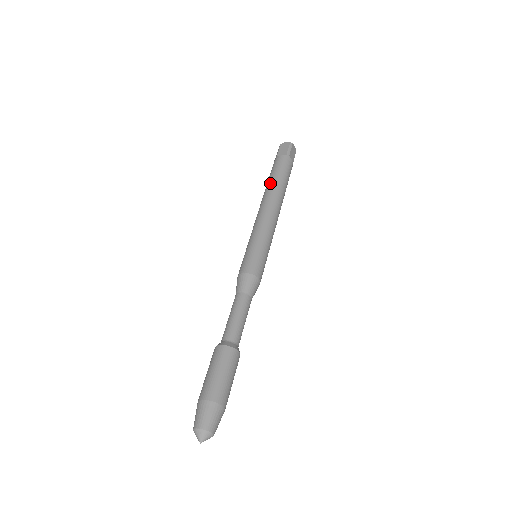
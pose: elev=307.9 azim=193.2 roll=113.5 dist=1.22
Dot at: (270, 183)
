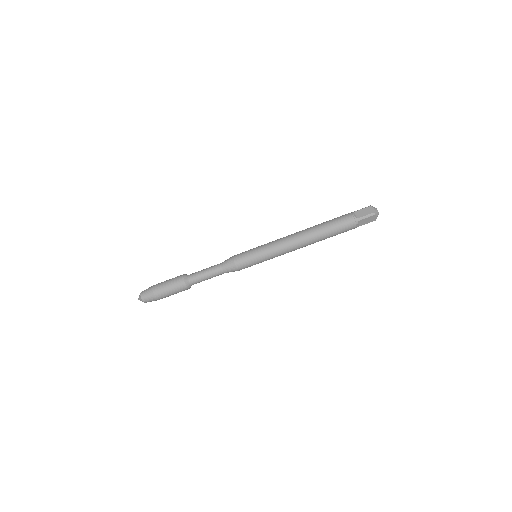
Dot at: (319, 226)
